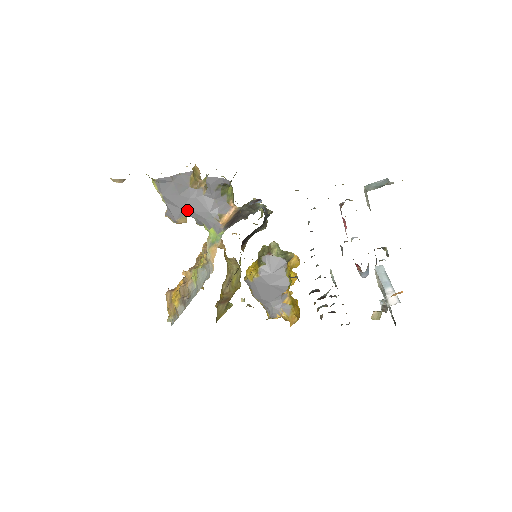
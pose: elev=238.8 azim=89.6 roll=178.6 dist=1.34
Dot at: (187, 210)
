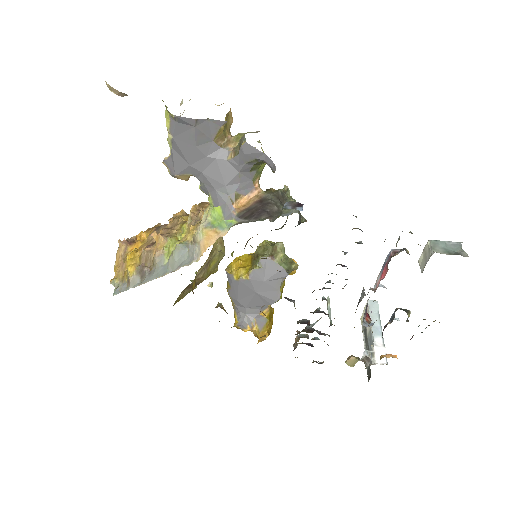
Dot at: (196, 169)
